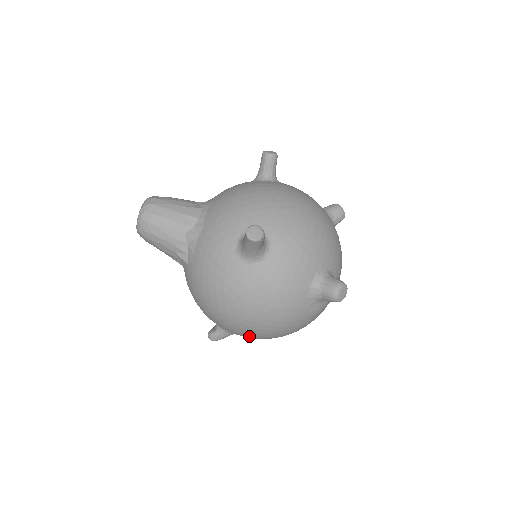
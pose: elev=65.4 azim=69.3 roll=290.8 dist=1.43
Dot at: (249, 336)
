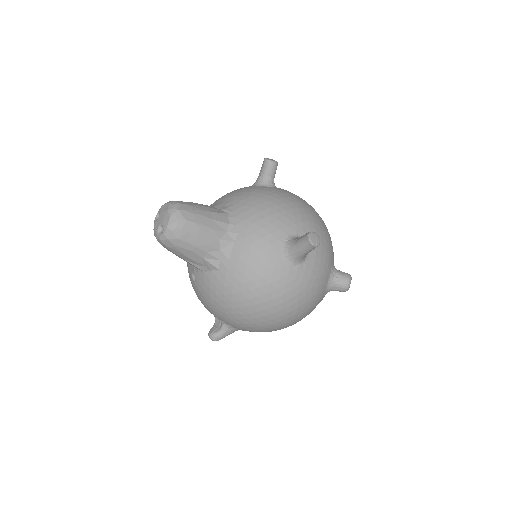
Dot at: (267, 331)
